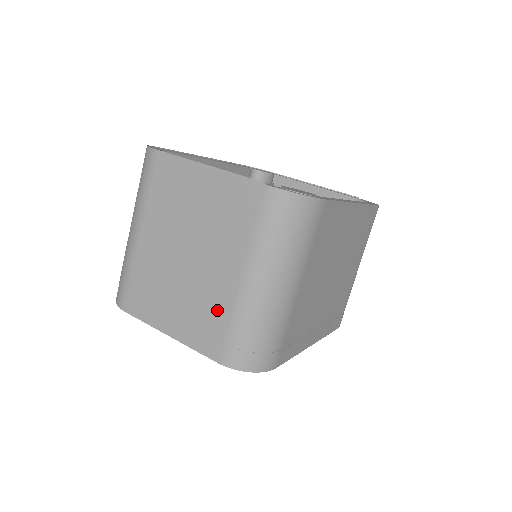
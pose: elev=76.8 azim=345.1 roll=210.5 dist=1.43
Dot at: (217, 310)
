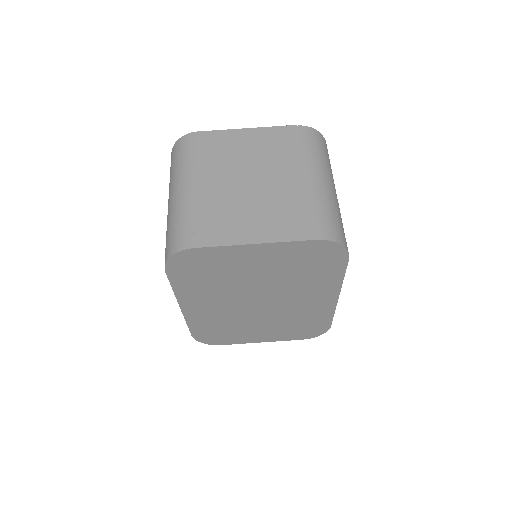
Dot at: (297, 204)
